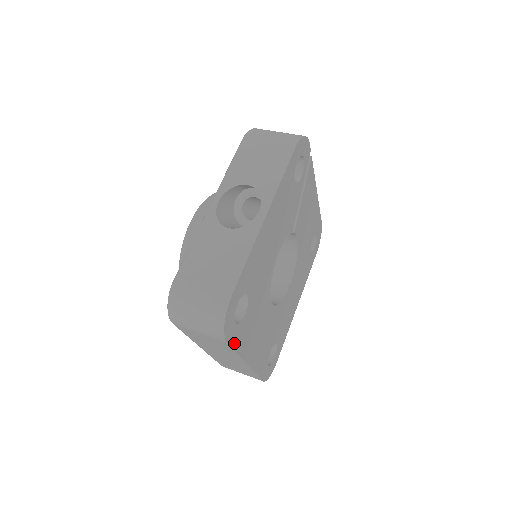
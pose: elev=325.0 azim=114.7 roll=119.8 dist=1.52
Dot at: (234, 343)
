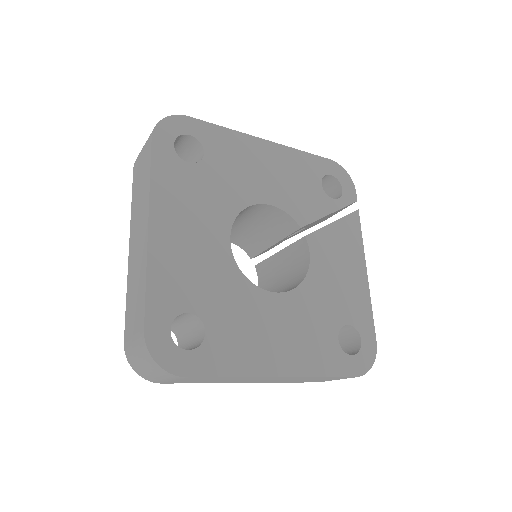
Dot at: (157, 158)
